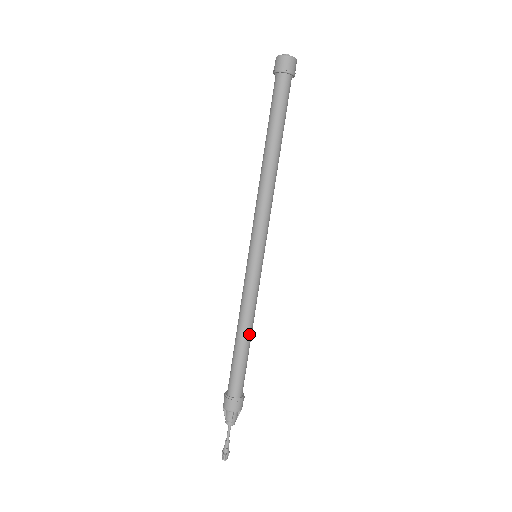
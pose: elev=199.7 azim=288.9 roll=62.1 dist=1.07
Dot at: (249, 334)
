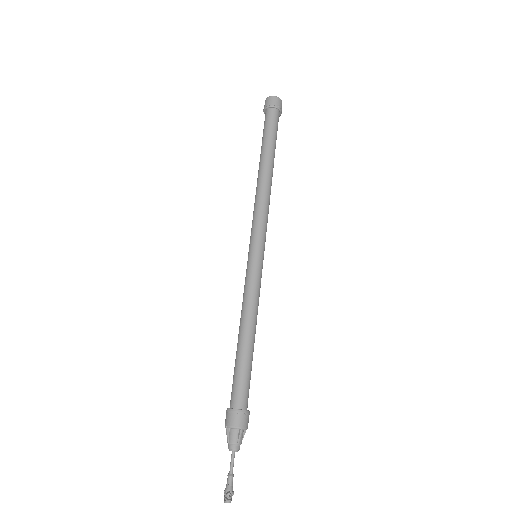
Dot at: (253, 334)
